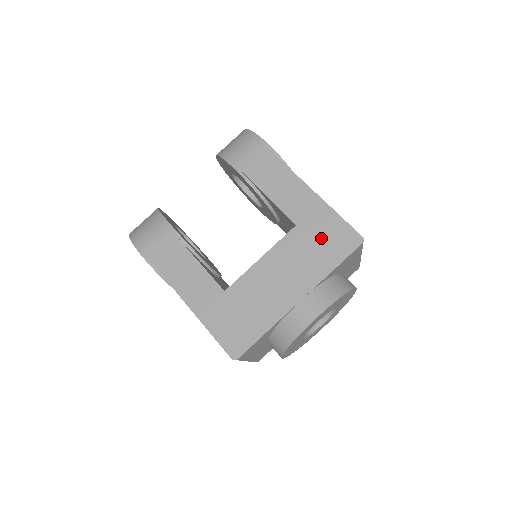
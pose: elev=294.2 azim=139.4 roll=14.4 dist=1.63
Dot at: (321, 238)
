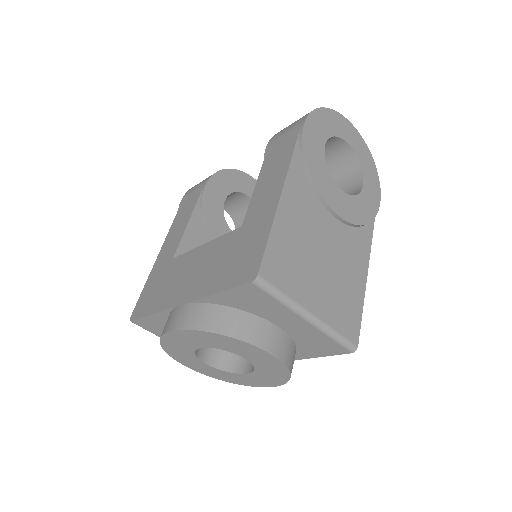
Dot at: (239, 252)
